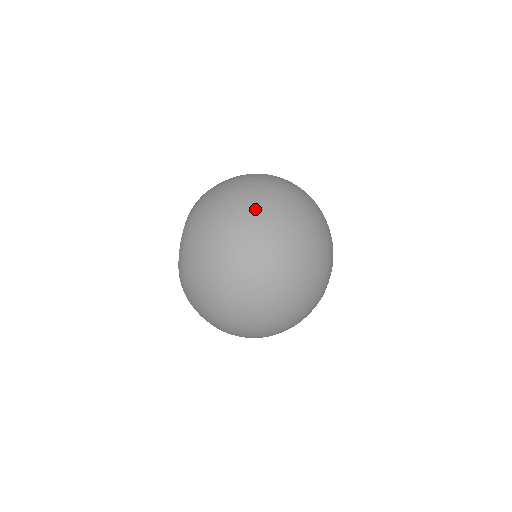
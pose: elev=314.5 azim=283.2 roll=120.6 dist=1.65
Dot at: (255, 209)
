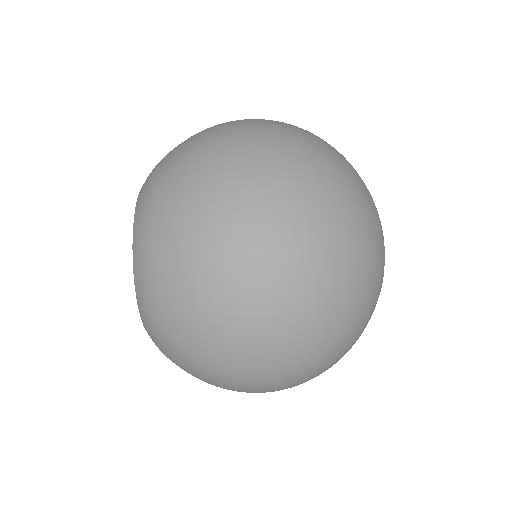
Dot at: (271, 272)
